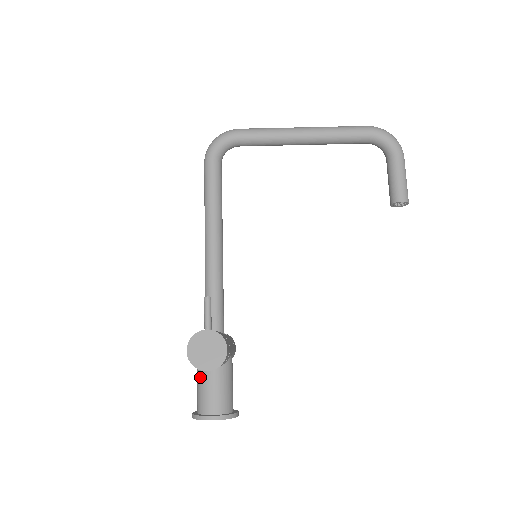
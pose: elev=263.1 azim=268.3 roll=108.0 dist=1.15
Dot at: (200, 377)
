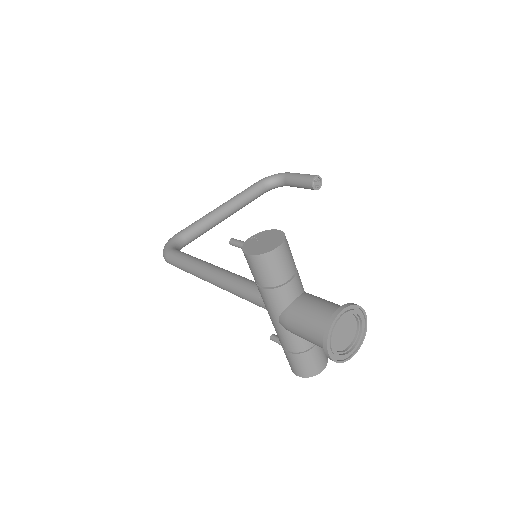
Dot at: (295, 317)
